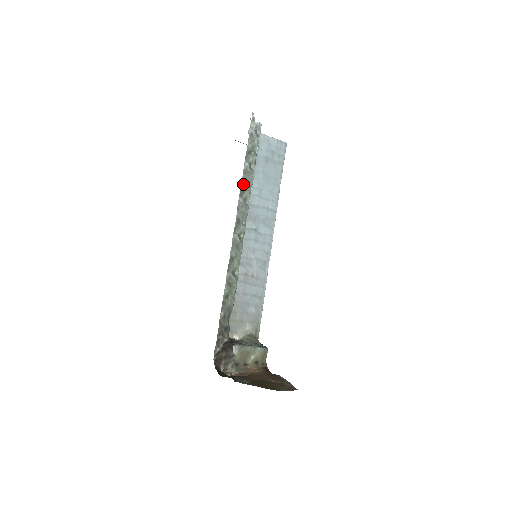
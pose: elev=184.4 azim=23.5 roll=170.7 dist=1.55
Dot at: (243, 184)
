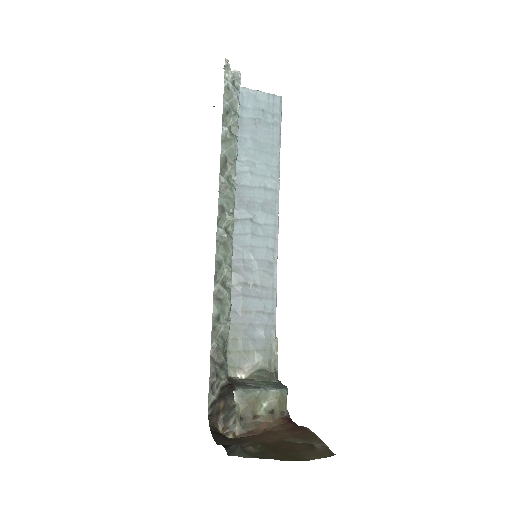
Dot at: (223, 157)
